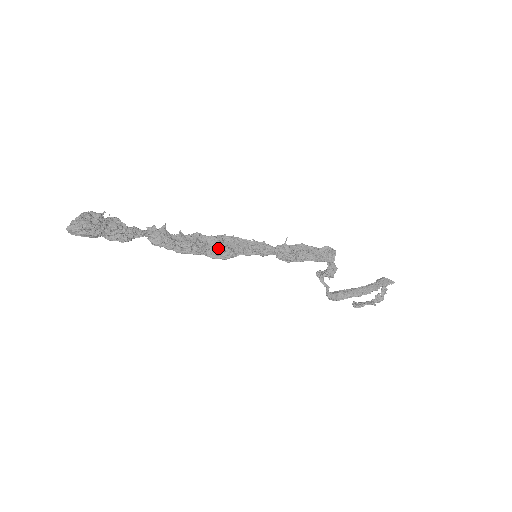
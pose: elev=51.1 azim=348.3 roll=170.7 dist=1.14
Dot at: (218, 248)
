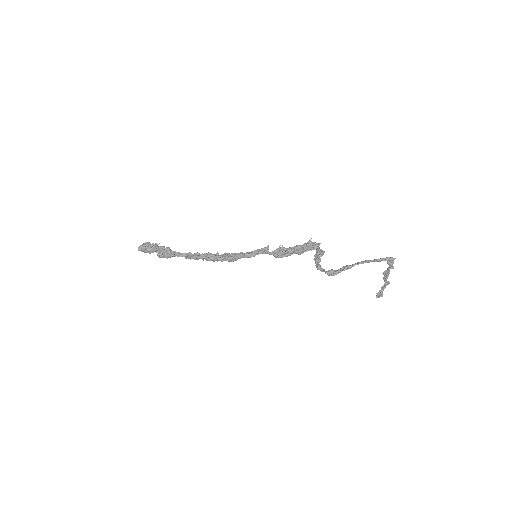
Dot at: (228, 256)
